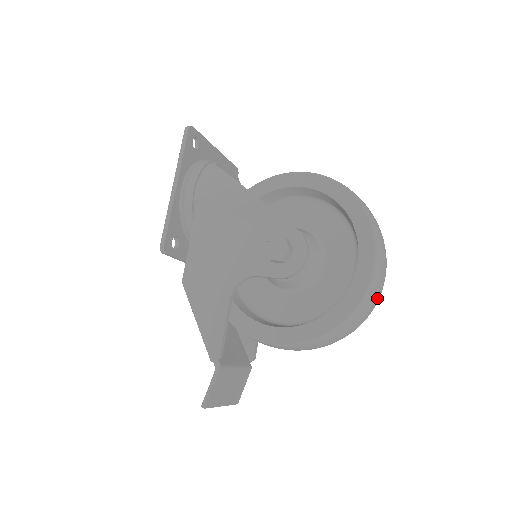
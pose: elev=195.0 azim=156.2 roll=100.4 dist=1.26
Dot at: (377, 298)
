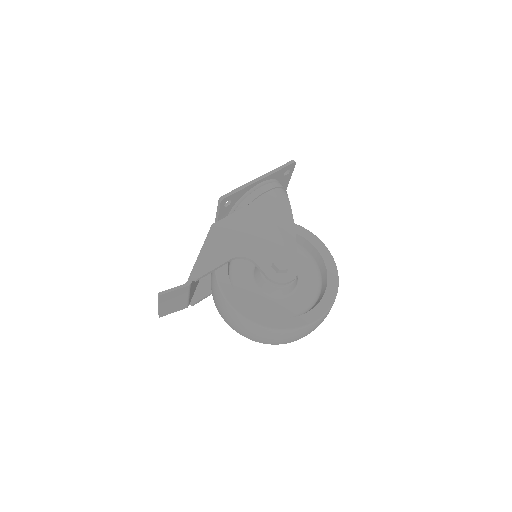
Dot at: (297, 339)
